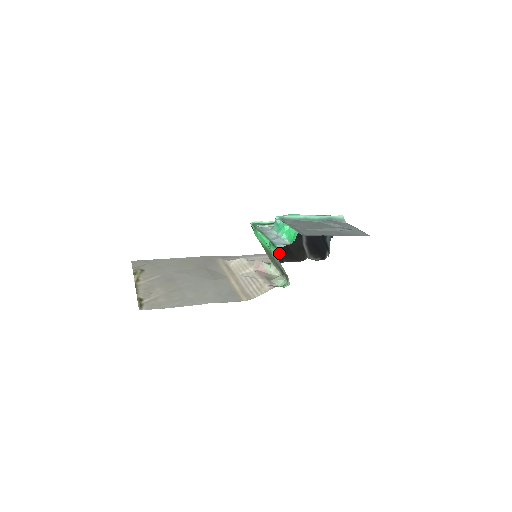
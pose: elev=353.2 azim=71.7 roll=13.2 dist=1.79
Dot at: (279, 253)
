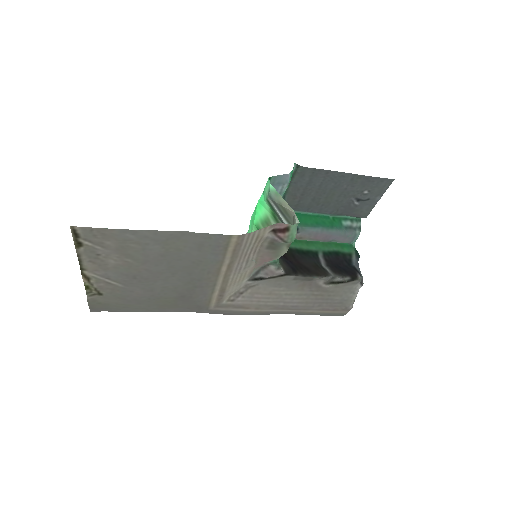
Dot at: (289, 265)
